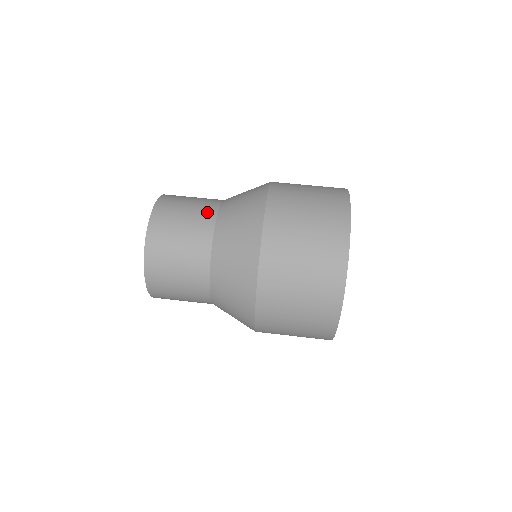
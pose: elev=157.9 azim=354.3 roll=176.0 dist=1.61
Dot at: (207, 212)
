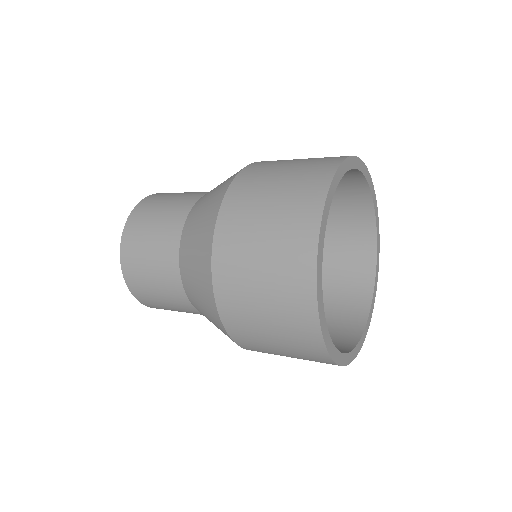
Dot at: (169, 248)
